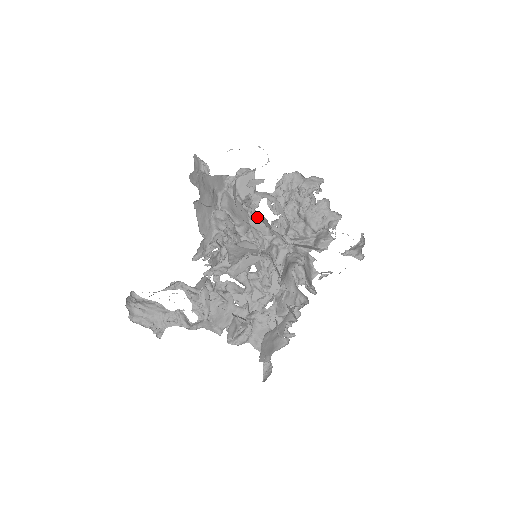
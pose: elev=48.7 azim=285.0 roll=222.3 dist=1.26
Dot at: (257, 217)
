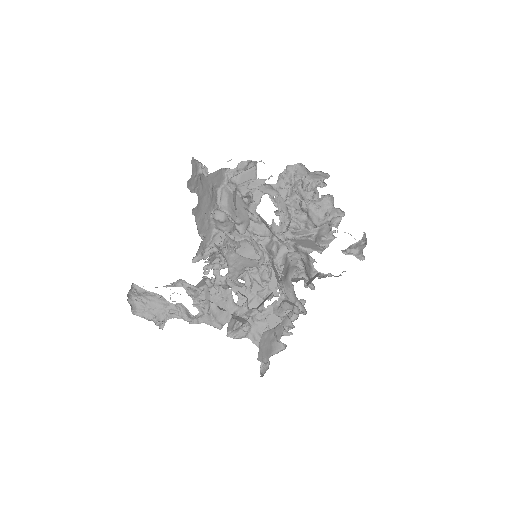
Dot at: (258, 218)
